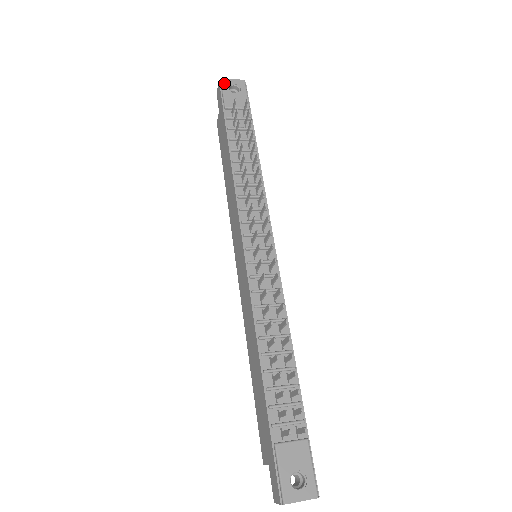
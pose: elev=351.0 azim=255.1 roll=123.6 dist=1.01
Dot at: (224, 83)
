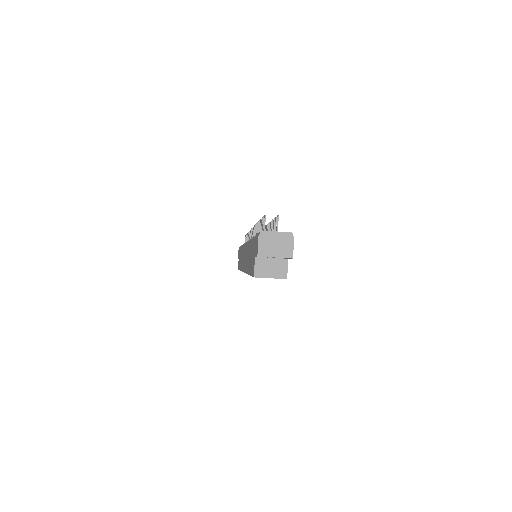
Dot at: occluded
